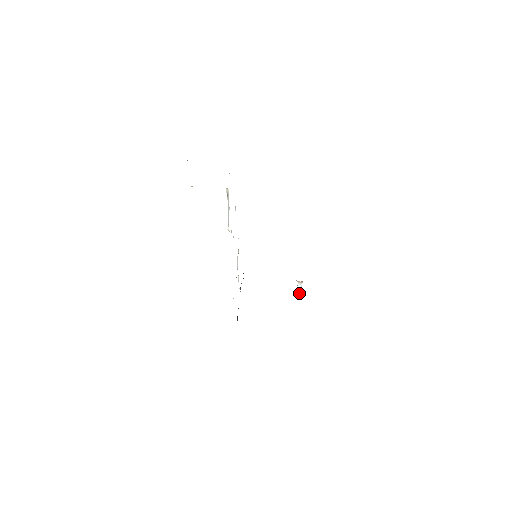
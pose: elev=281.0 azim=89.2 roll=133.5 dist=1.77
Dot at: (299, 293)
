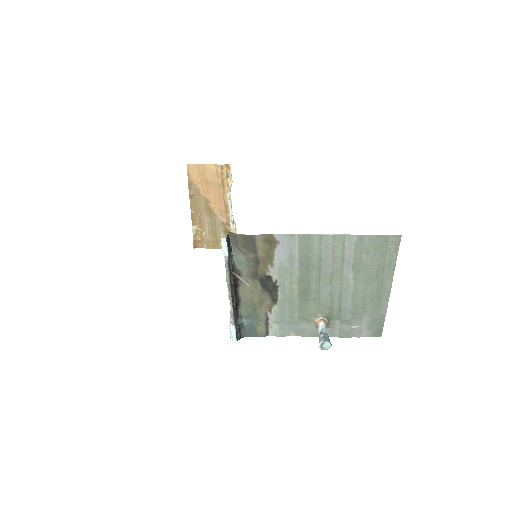
Dot at: (323, 333)
